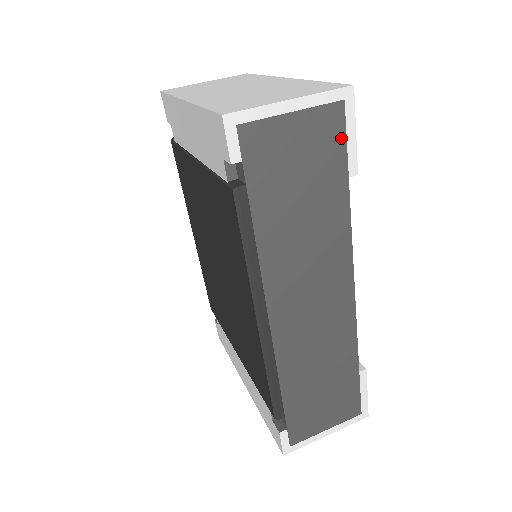
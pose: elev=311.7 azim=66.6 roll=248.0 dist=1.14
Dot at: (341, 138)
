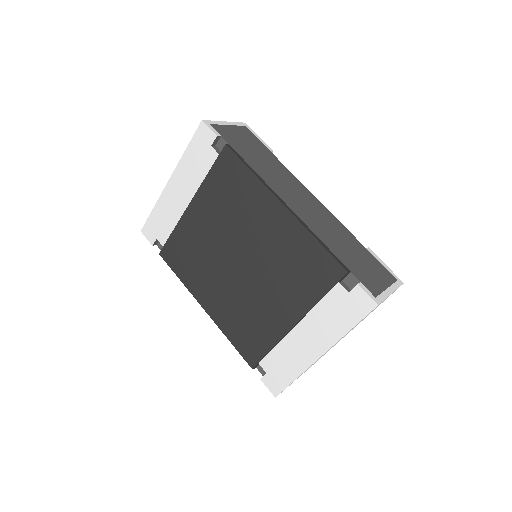
Dot at: (255, 137)
